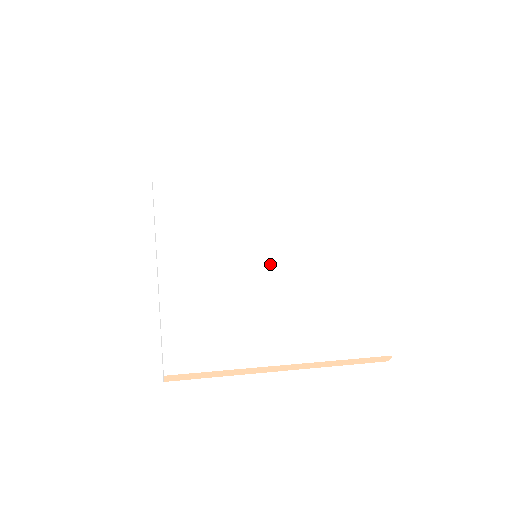
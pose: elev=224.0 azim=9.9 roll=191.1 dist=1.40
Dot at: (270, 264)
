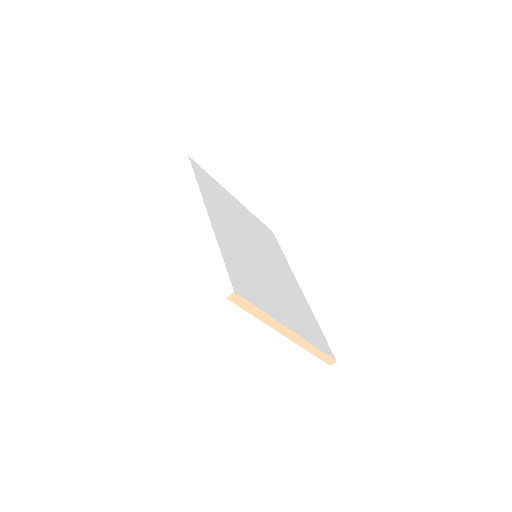
Dot at: (268, 266)
